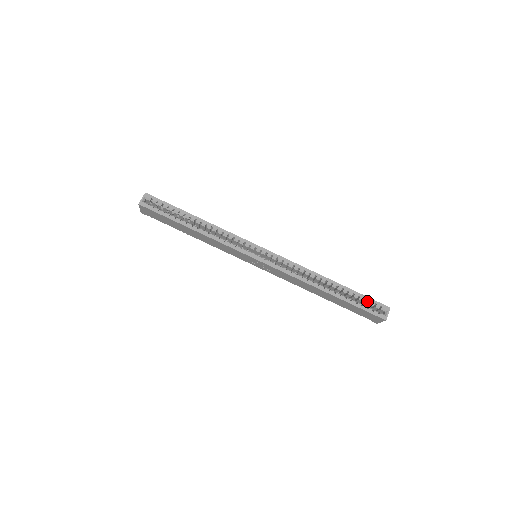
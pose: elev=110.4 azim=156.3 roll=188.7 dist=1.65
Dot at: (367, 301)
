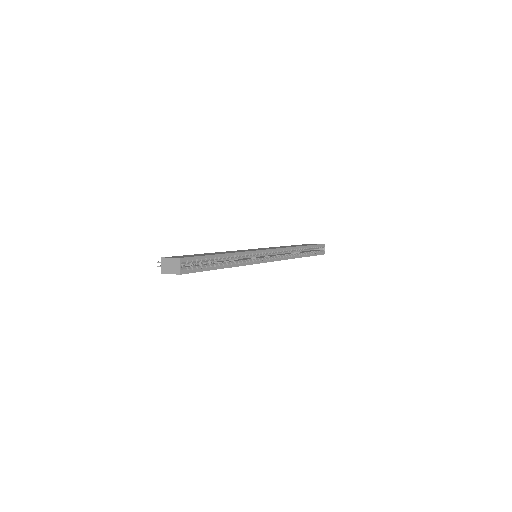
Dot at: (317, 248)
